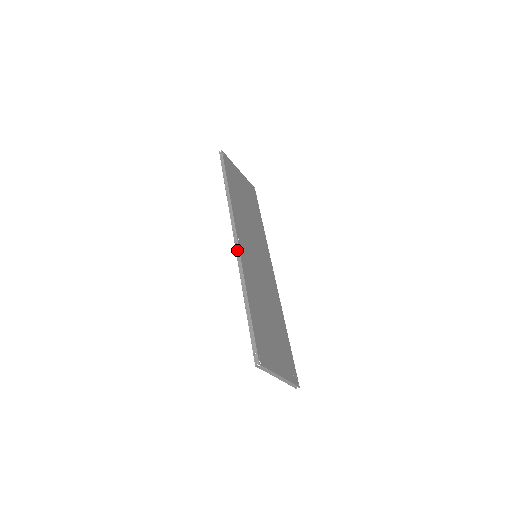
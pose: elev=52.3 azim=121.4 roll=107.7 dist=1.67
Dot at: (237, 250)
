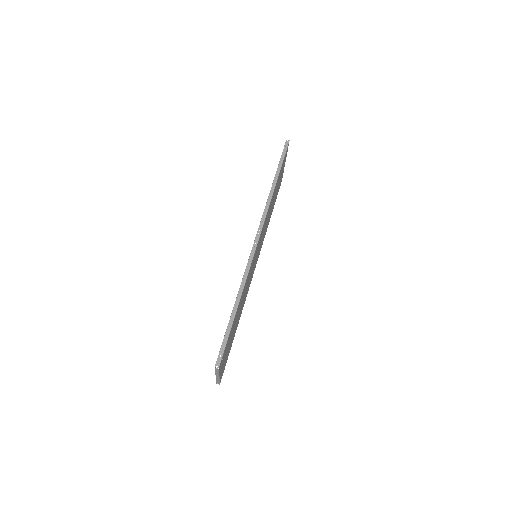
Dot at: (253, 251)
